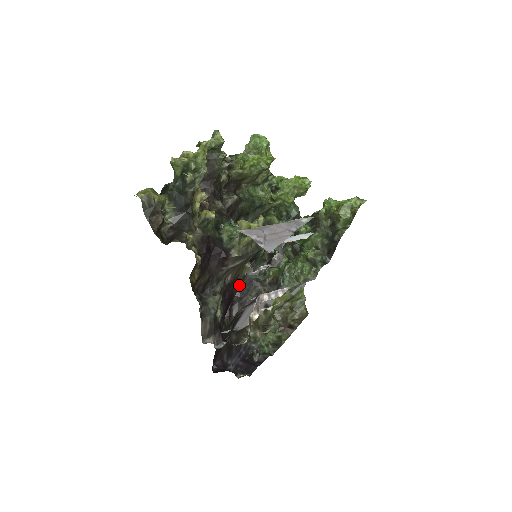
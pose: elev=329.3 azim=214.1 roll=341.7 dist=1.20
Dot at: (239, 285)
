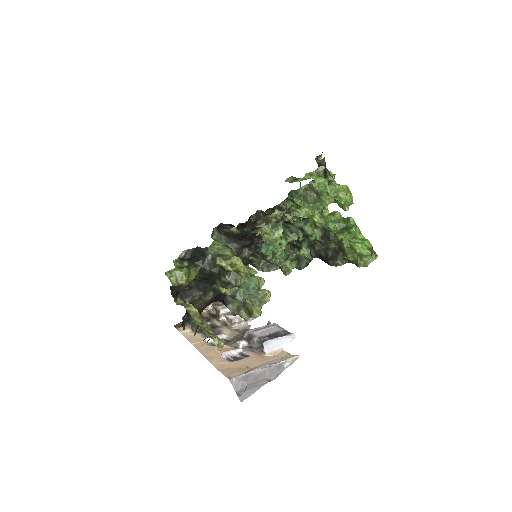
Dot at: occluded
